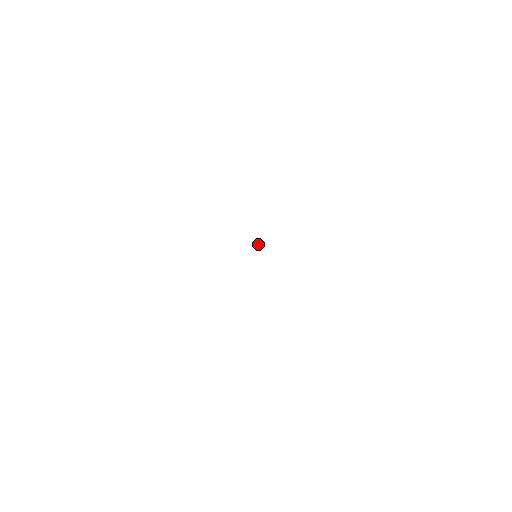
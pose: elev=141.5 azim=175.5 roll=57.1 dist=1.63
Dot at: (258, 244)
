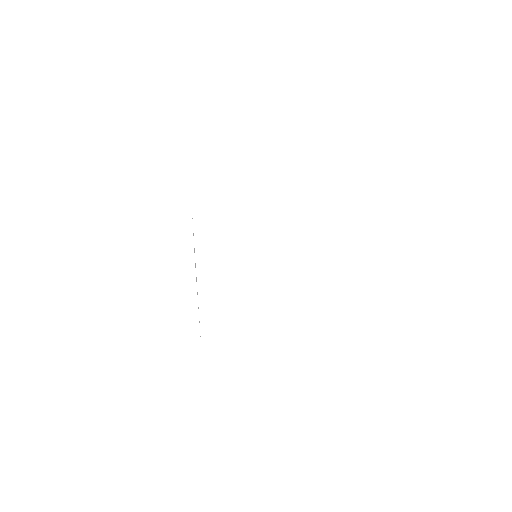
Dot at: occluded
